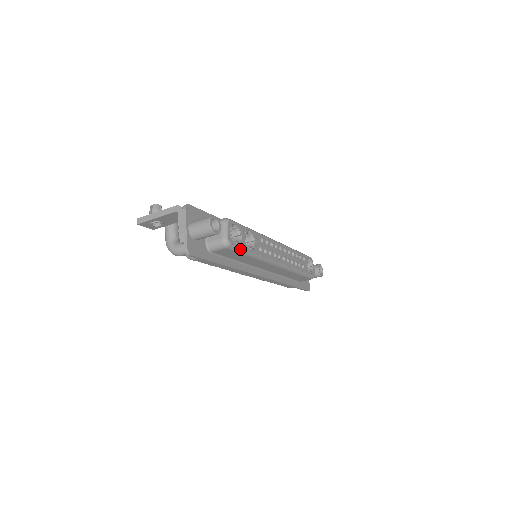
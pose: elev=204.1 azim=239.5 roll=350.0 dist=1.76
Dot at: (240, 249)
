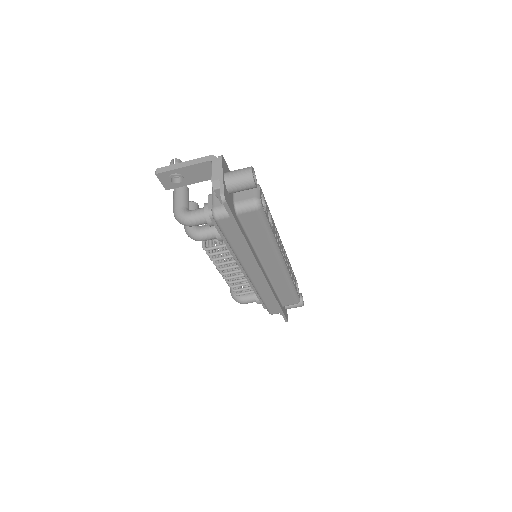
Dot at: (265, 219)
